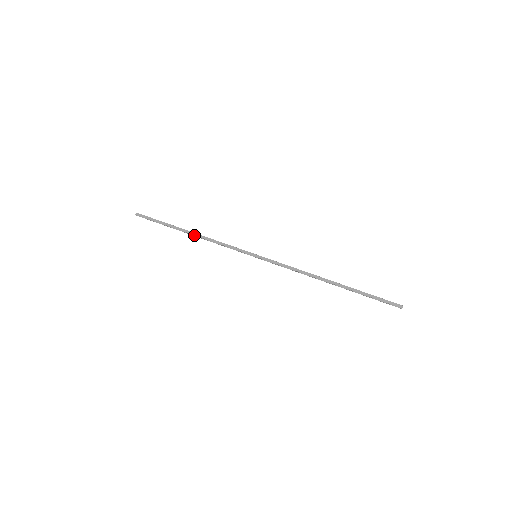
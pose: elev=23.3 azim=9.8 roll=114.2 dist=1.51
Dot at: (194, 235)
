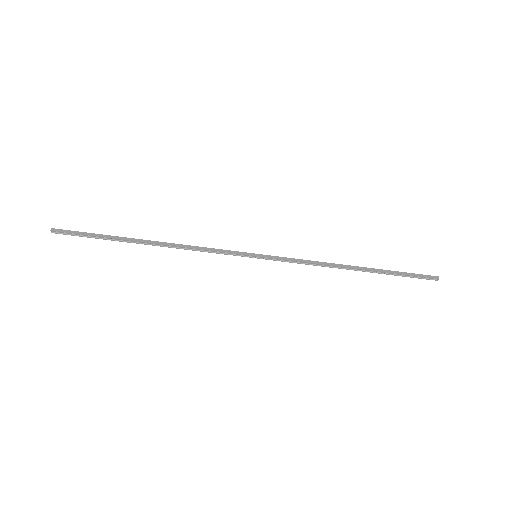
Dot at: (158, 245)
